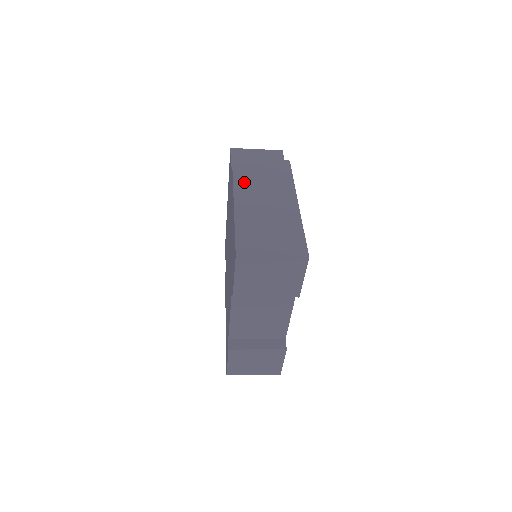
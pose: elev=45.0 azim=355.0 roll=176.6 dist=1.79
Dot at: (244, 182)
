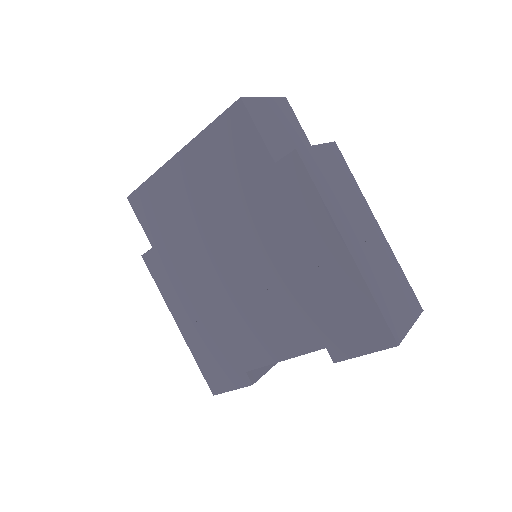
Dot at: (333, 202)
